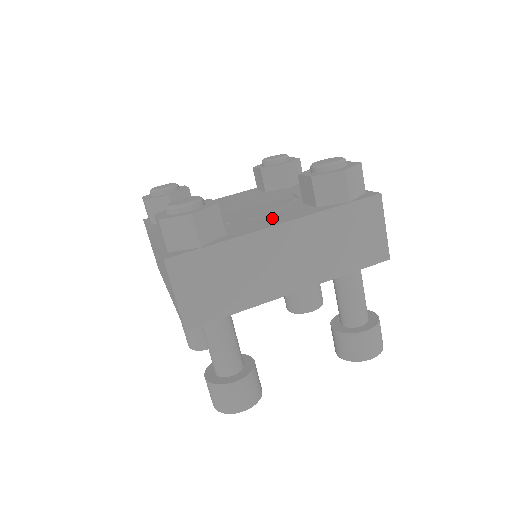
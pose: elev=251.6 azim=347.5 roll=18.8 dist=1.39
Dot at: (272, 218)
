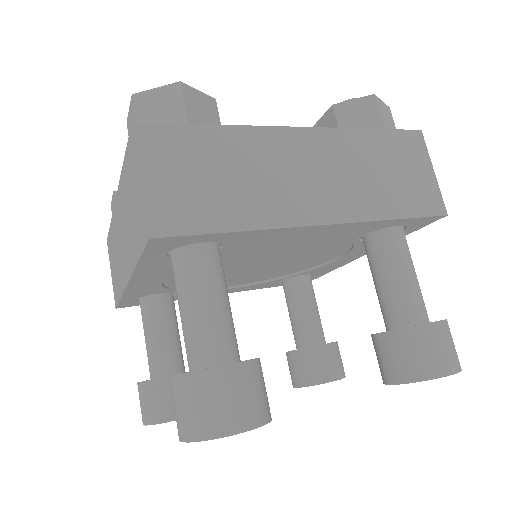
Dot at: occluded
